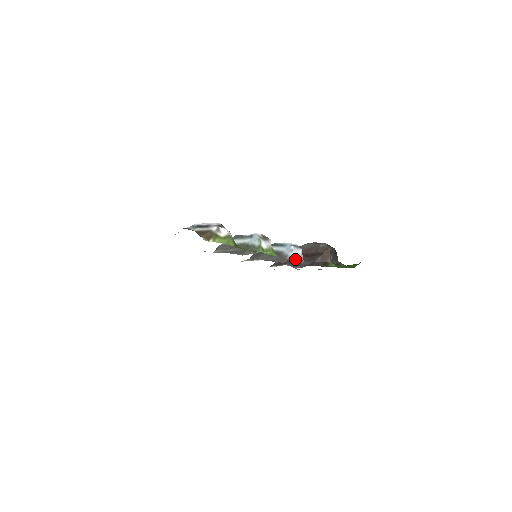
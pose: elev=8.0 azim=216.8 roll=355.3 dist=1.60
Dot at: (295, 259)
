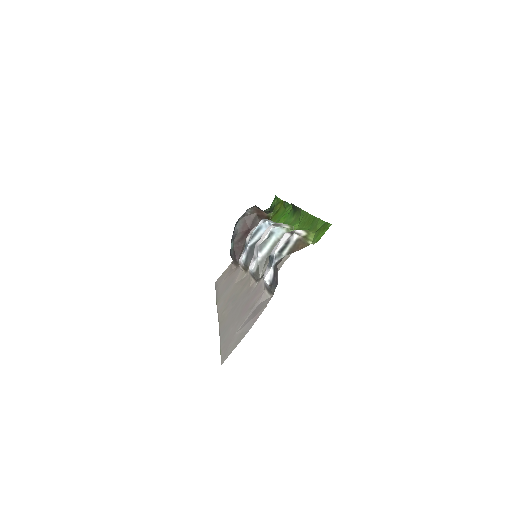
Dot at: occluded
